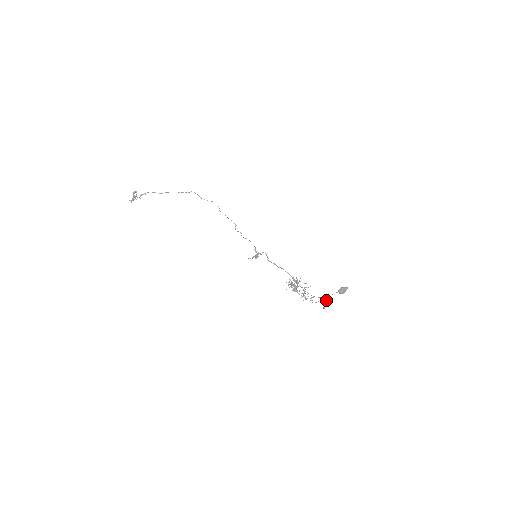
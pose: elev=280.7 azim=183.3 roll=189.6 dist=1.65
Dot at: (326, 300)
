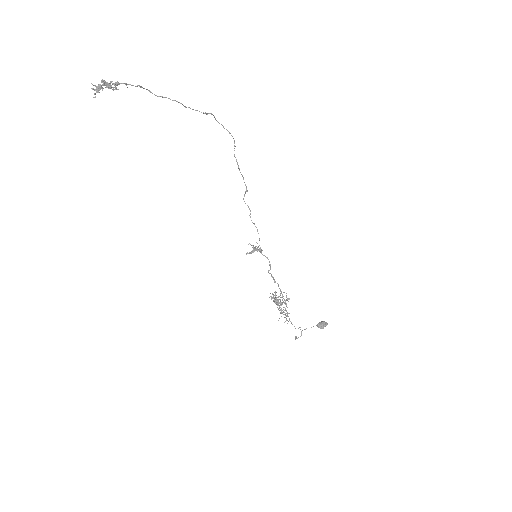
Dot at: occluded
